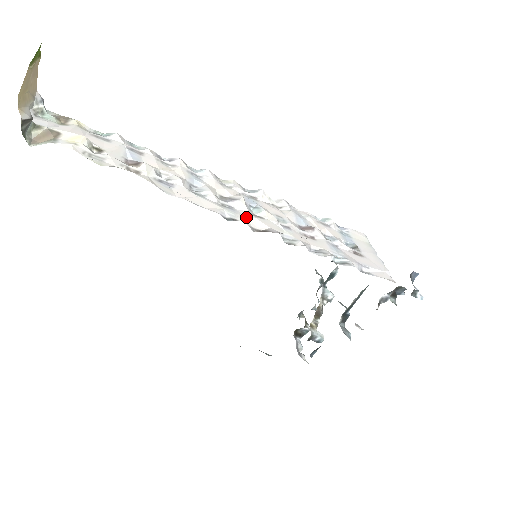
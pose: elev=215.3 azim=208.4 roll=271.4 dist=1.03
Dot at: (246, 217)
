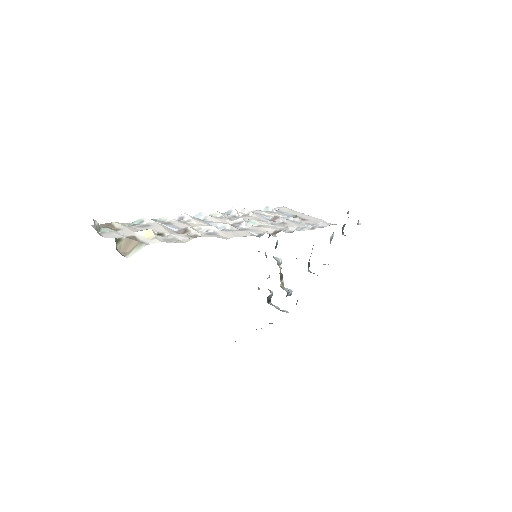
Dot at: (259, 230)
